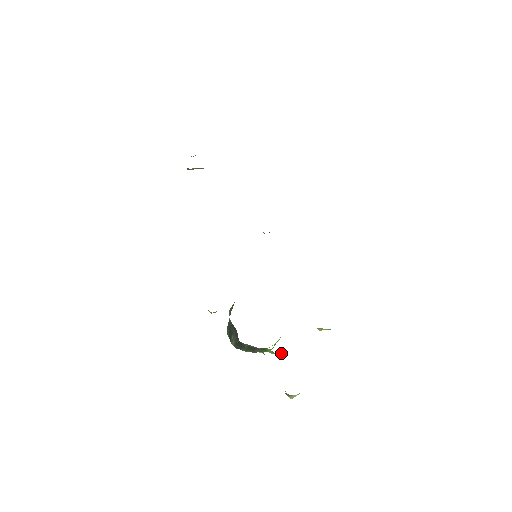
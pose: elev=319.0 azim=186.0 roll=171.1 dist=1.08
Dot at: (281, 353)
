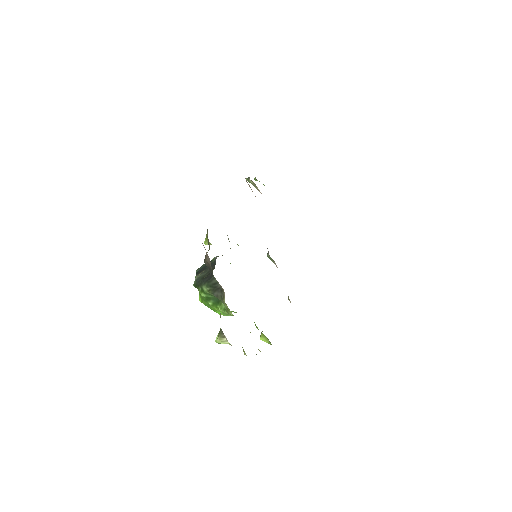
Dot at: (230, 315)
